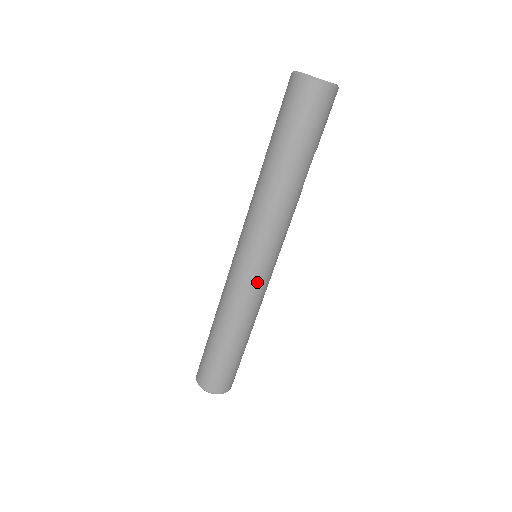
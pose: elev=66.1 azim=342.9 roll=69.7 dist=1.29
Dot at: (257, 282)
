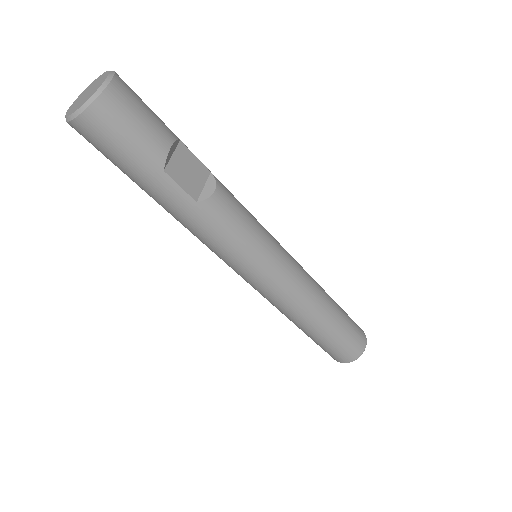
Dot at: (261, 289)
